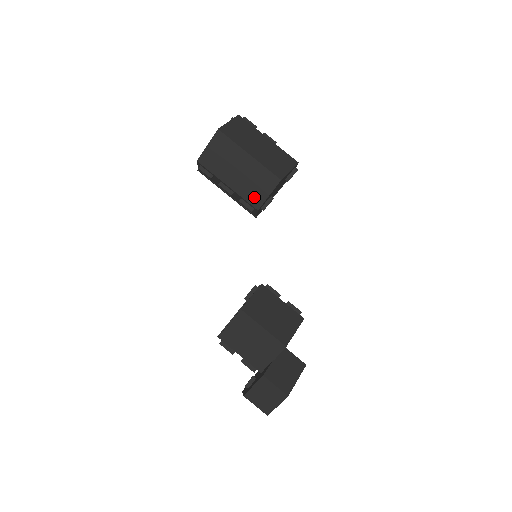
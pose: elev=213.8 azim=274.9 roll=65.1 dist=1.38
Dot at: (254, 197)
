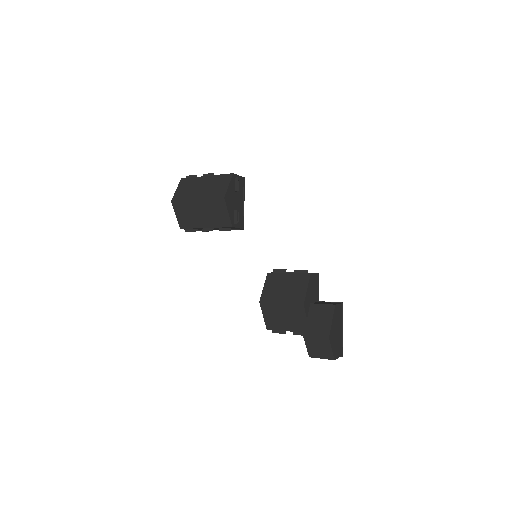
Dot at: (223, 221)
